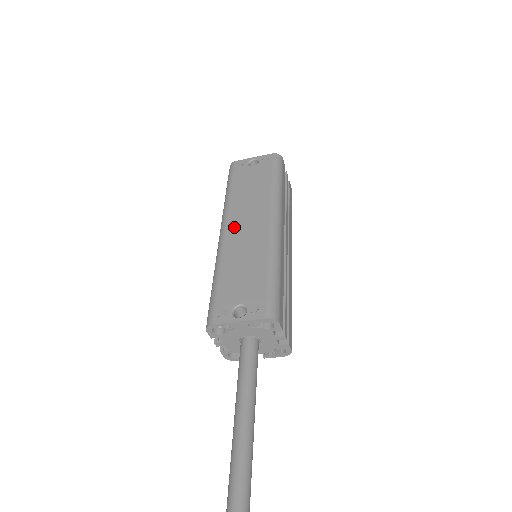
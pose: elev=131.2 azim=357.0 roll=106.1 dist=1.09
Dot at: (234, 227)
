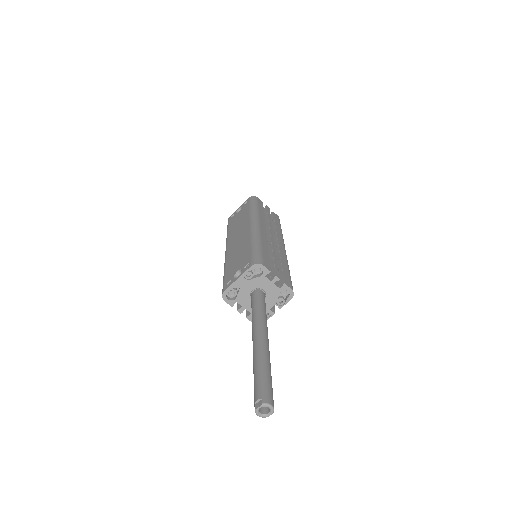
Dot at: (231, 244)
